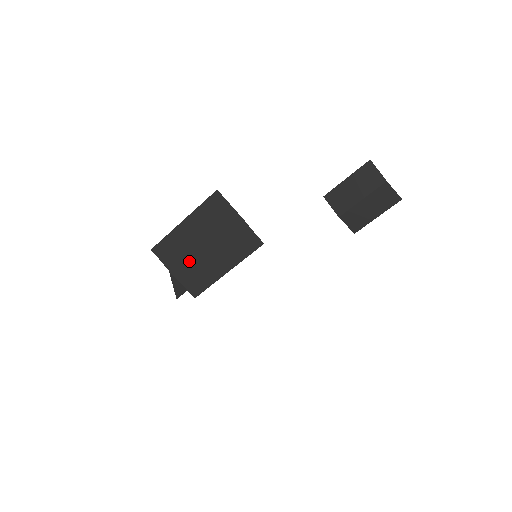
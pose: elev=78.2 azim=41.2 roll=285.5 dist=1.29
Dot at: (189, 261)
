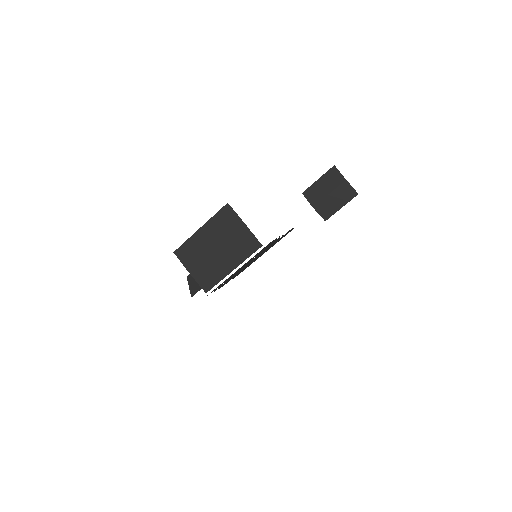
Dot at: (203, 261)
